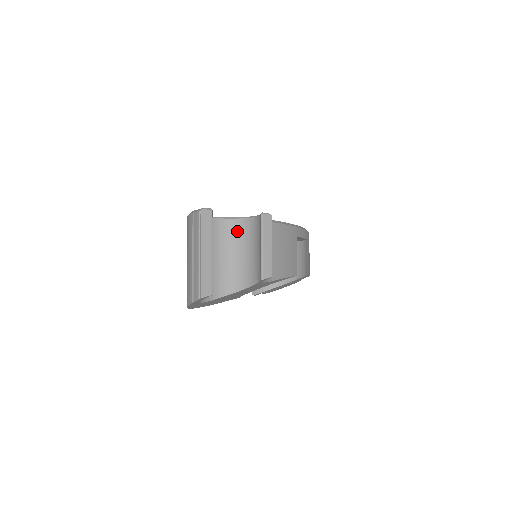
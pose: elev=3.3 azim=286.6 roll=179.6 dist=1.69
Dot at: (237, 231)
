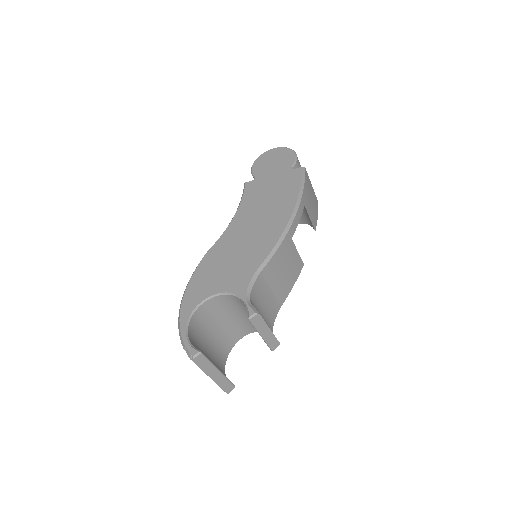
Dot at: (230, 302)
